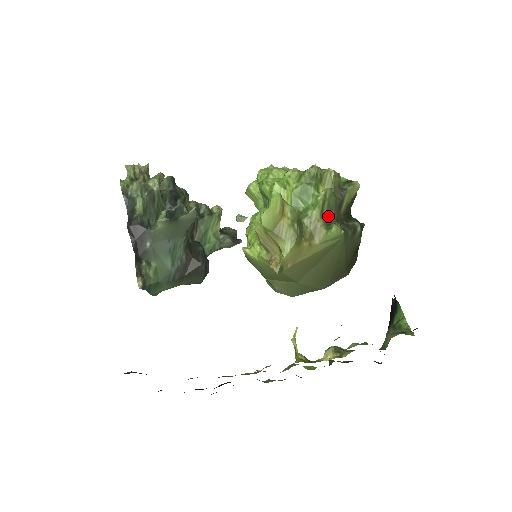
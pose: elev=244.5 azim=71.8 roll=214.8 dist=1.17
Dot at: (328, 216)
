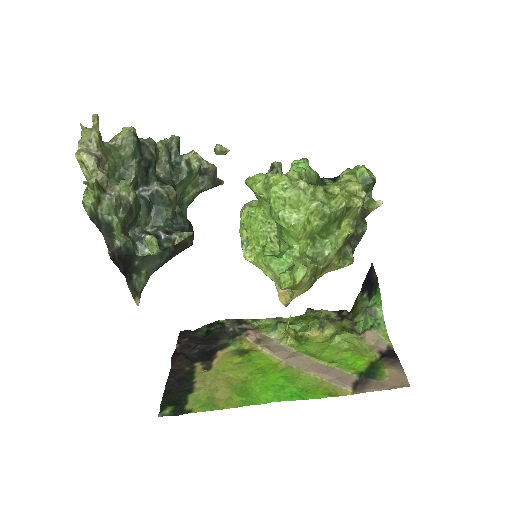
Dot at: (343, 246)
